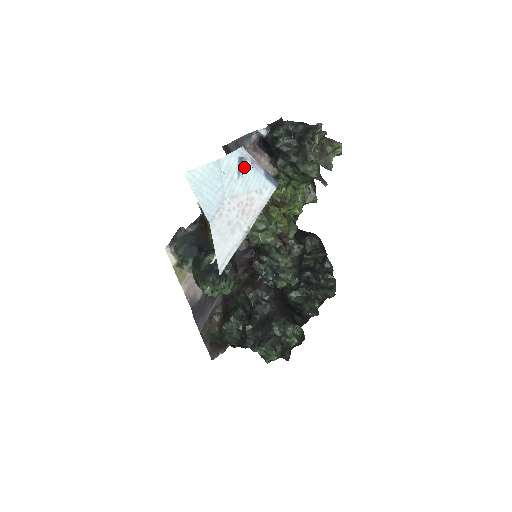
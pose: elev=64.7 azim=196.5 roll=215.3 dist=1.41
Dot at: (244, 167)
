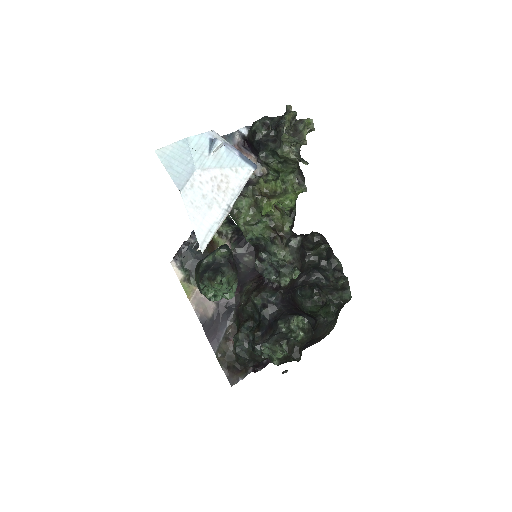
Dot at: (215, 145)
